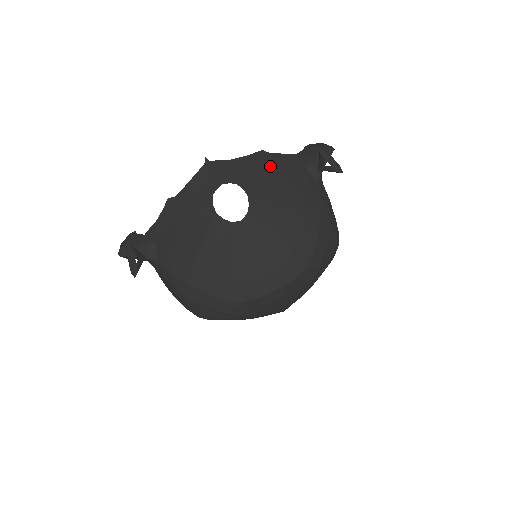
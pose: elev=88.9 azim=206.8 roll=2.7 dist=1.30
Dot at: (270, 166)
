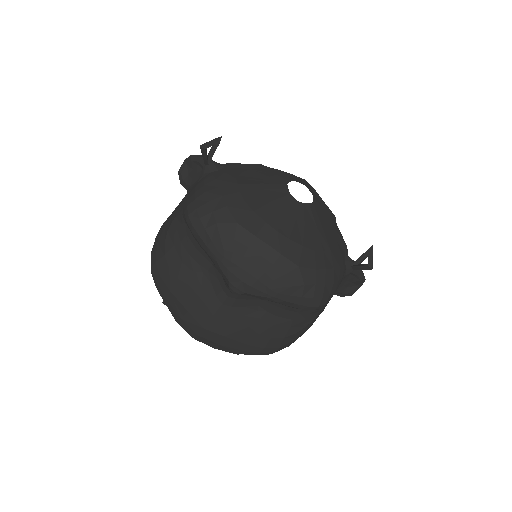
Dot at: (333, 222)
